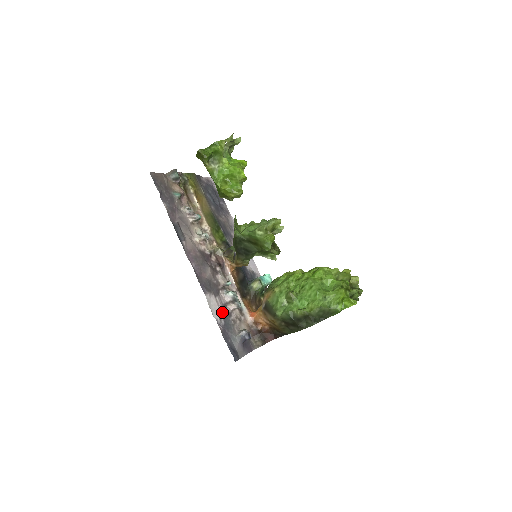
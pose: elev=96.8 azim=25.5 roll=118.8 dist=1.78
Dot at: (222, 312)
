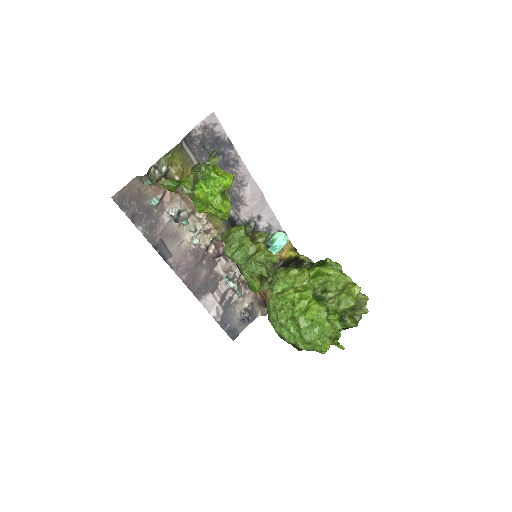
Dot at: (221, 304)
